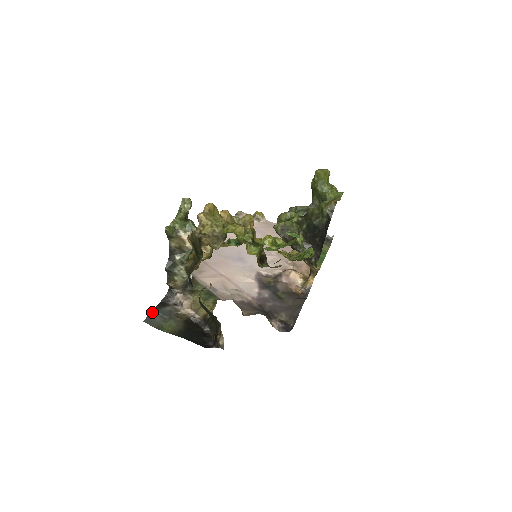
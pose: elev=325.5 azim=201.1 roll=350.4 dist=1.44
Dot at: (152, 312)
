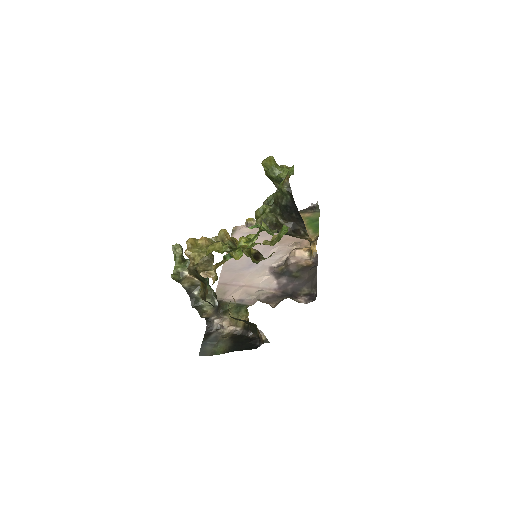
Dot at: (202, 345)
